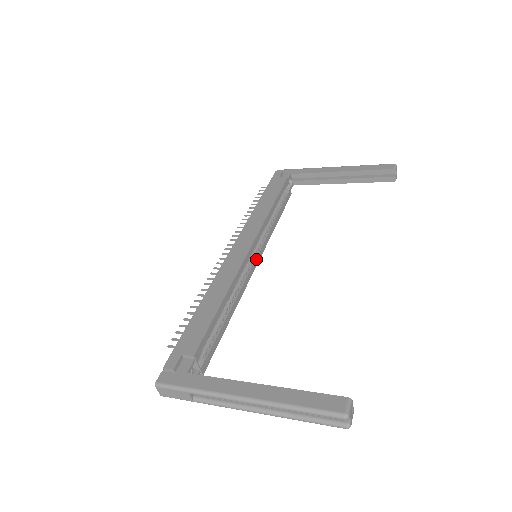
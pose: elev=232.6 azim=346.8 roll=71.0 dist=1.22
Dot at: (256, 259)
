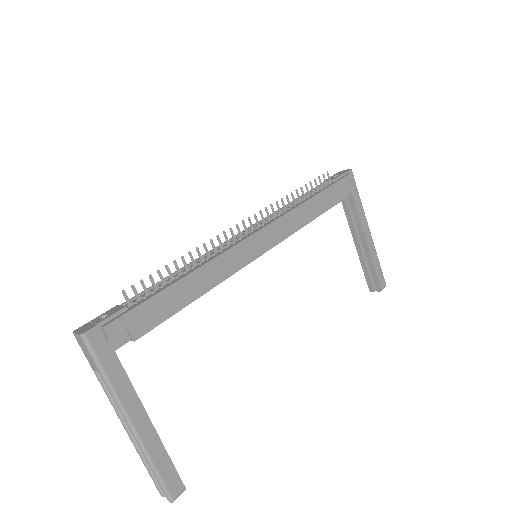
Dot at: occluded
